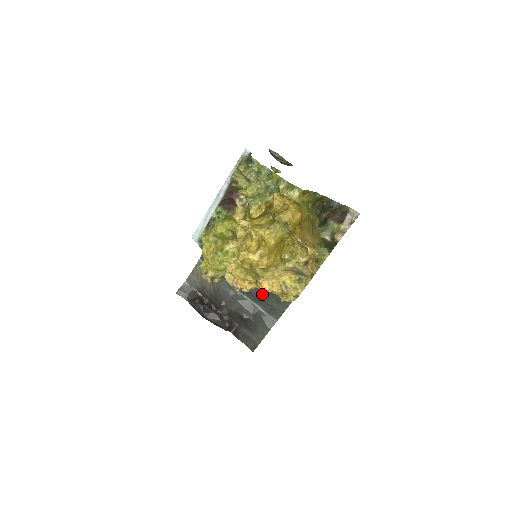
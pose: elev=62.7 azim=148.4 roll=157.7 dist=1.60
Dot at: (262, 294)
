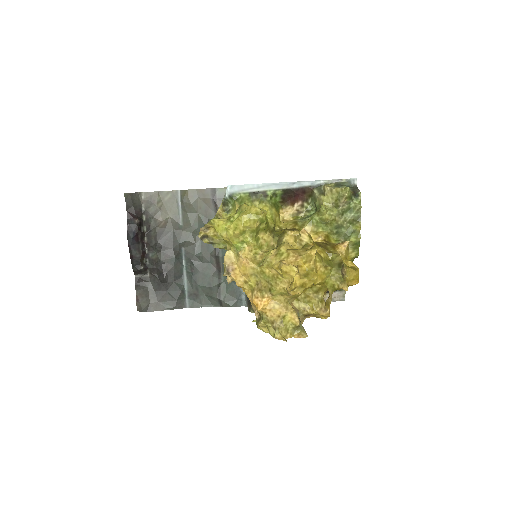
Dot at: (202, 275)
